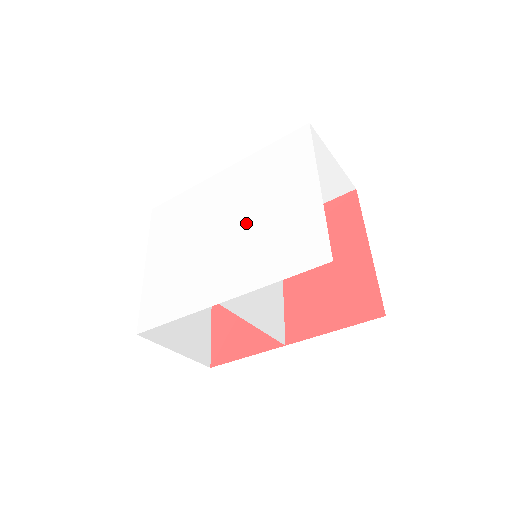
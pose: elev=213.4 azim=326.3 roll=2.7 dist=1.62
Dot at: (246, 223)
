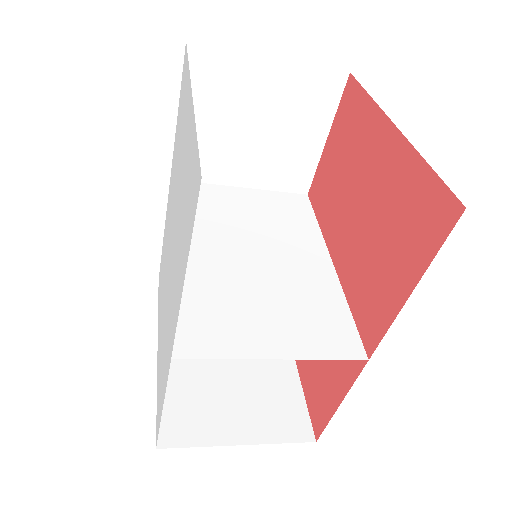
Dot at: (175, 222)
